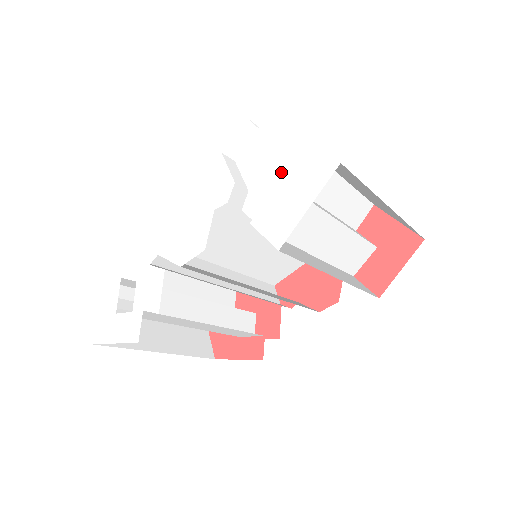
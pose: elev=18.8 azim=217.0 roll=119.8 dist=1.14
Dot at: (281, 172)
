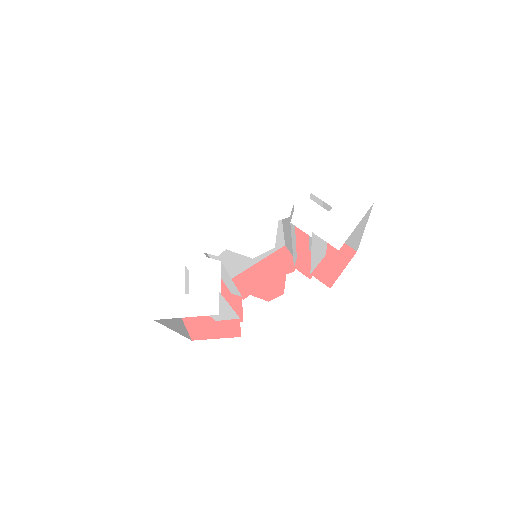
Dot at: (332, 202)
